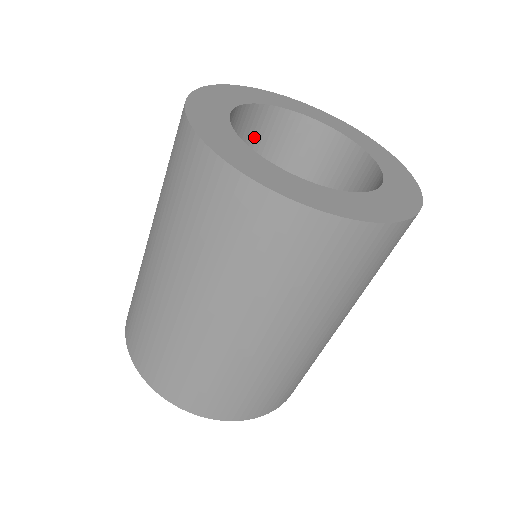
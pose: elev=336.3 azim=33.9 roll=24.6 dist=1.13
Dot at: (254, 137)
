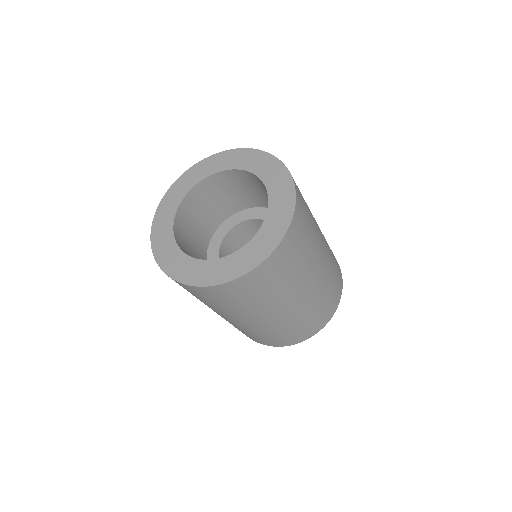
Dot at: (206, 199)
